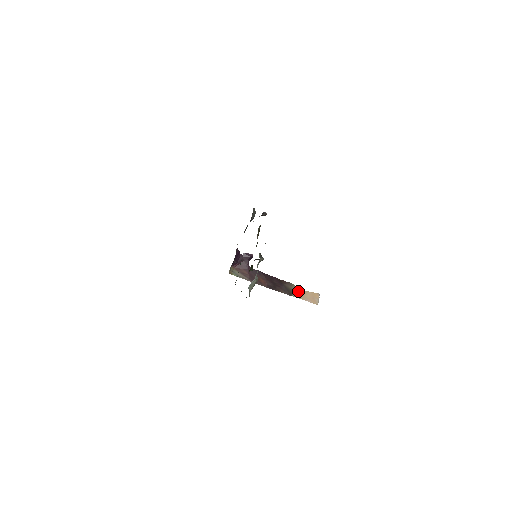
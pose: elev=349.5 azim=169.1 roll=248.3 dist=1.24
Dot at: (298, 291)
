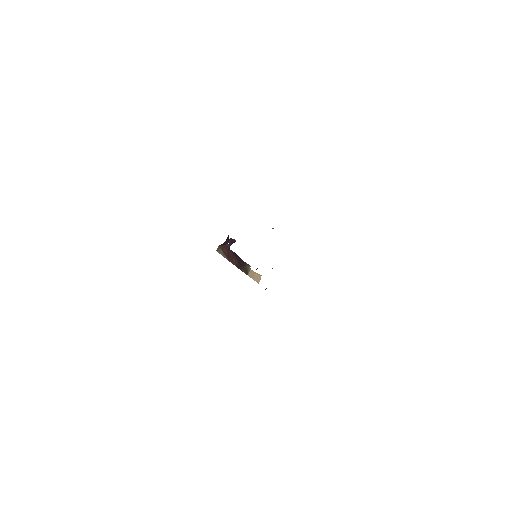
Dot at: (251, 272)
